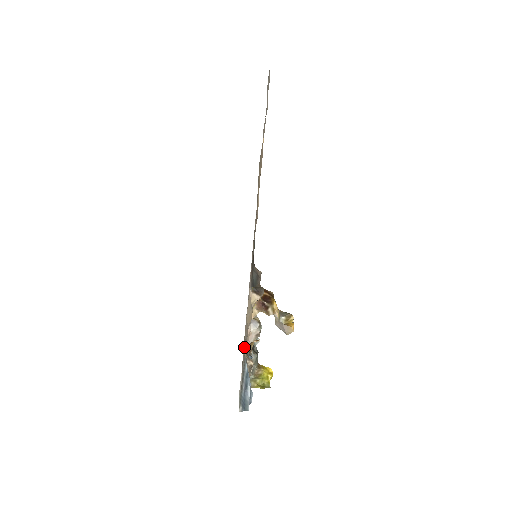
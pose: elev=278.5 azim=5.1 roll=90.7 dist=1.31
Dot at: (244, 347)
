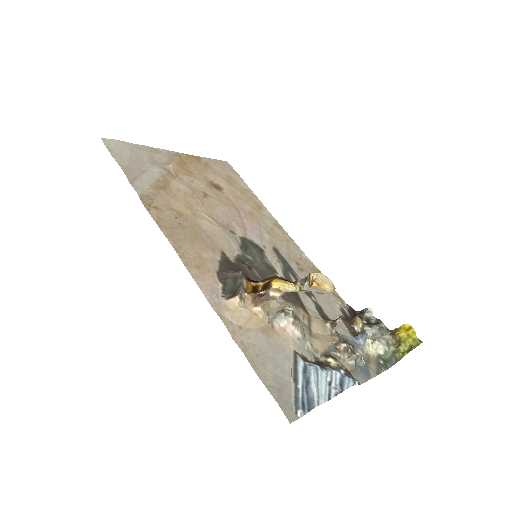
Dot at: (313, 340)
